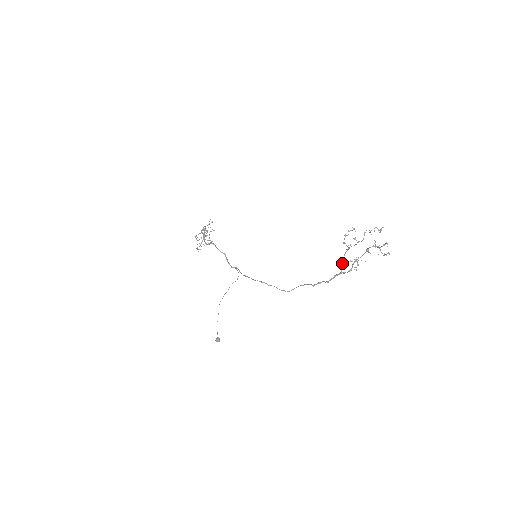
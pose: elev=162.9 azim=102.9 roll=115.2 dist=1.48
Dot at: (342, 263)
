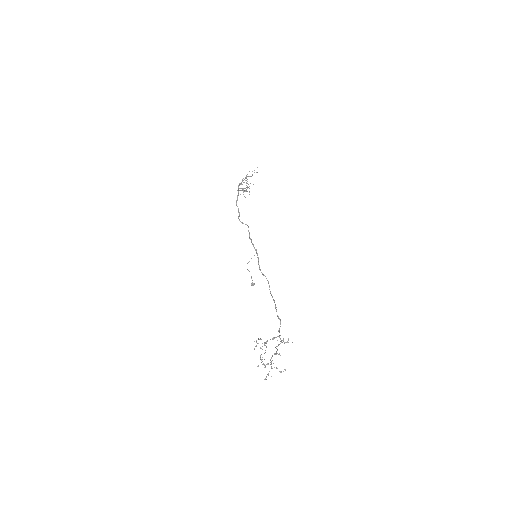
Dot at: (272, 339)
